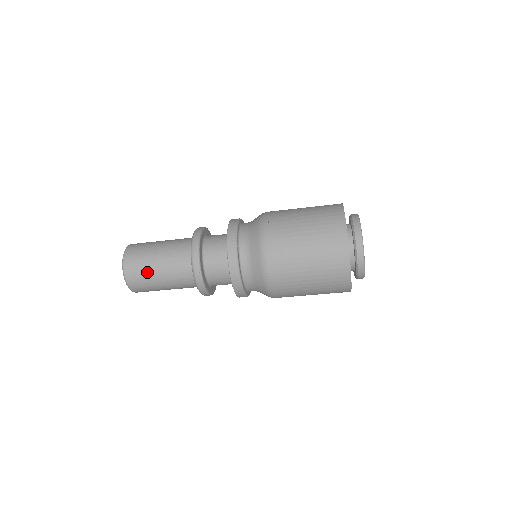
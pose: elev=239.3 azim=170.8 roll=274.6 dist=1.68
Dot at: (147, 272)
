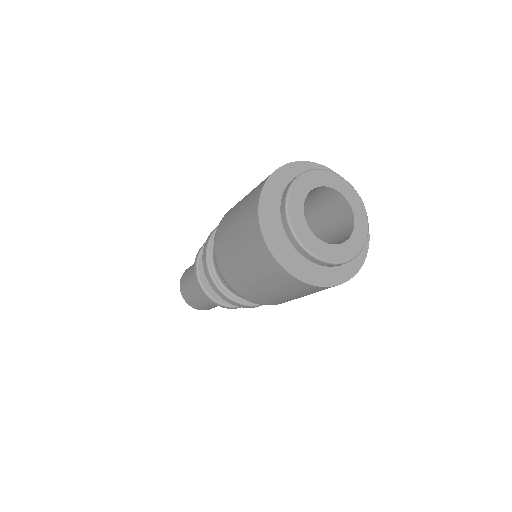
Dot at: (187, 281)
